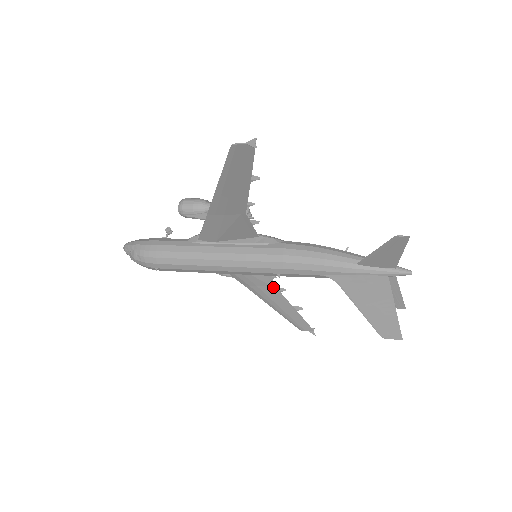
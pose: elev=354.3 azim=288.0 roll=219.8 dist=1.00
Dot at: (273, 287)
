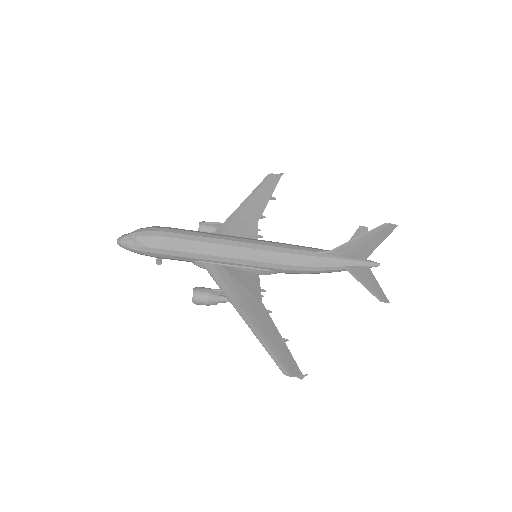
Dot at: (260, 303)
